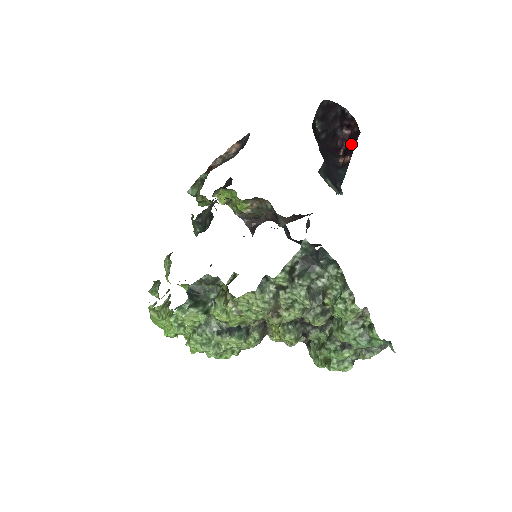
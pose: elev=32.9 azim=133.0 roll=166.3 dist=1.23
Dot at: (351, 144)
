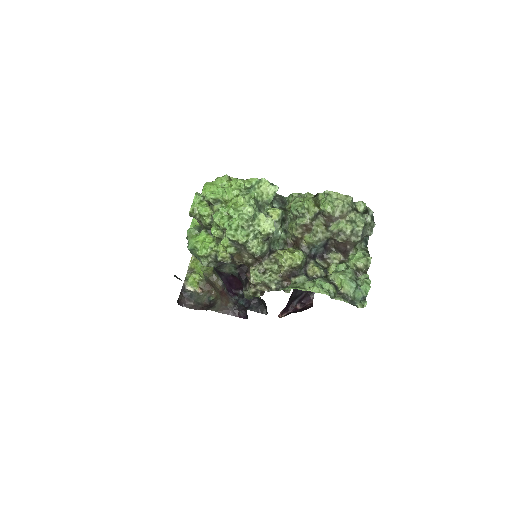
Dot at: (299, 310)
